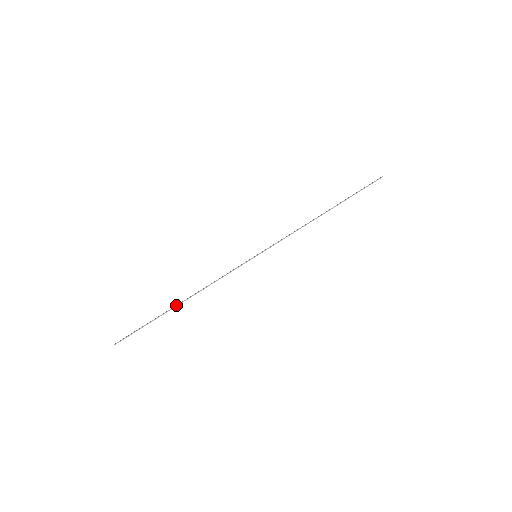
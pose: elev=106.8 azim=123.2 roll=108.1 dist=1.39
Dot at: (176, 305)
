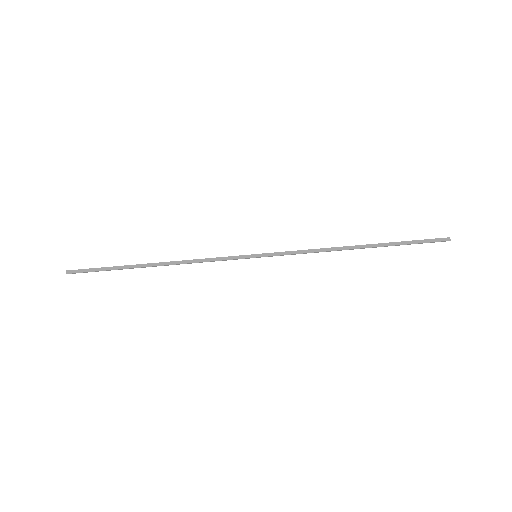
Dot at: occluded
